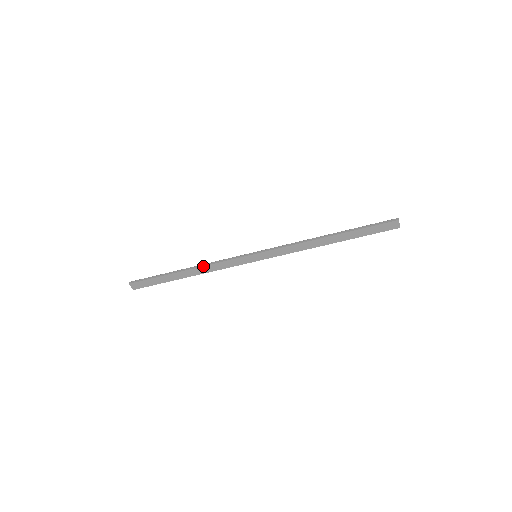
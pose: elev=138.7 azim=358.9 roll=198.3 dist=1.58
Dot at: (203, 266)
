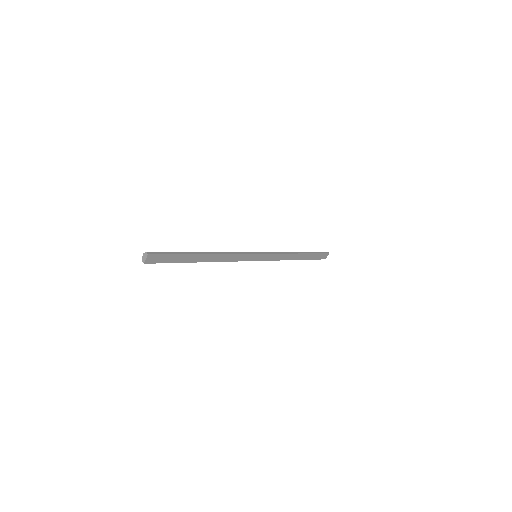
Dot at: (222, 254)
